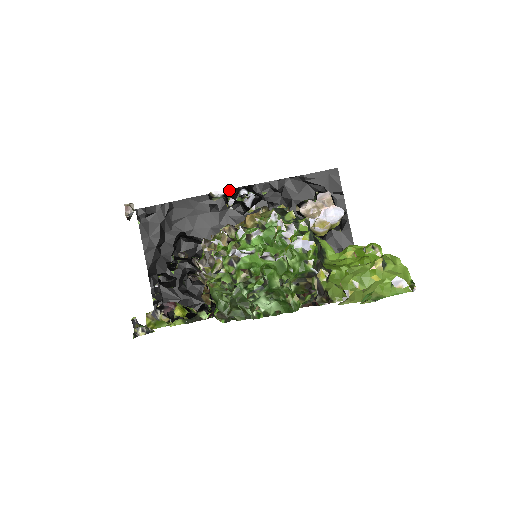
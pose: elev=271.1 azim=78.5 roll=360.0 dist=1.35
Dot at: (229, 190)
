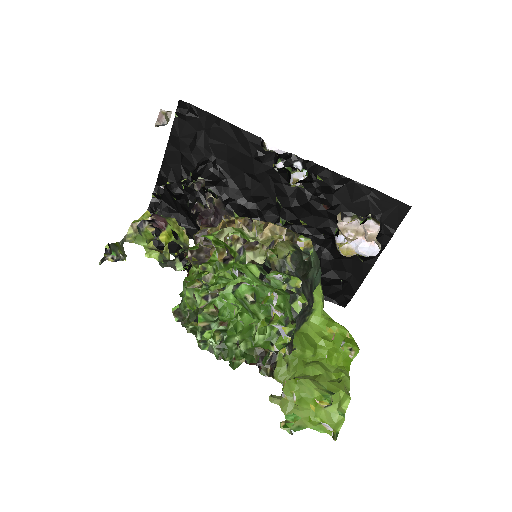
Dot at: (285, 153)
